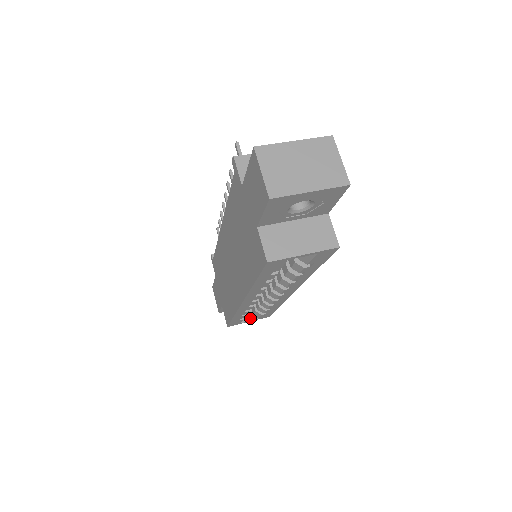
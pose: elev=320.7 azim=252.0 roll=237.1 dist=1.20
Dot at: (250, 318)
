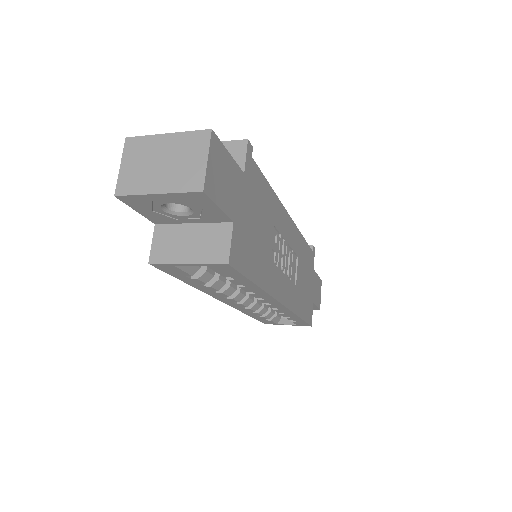
Dot at: (288, 322)
